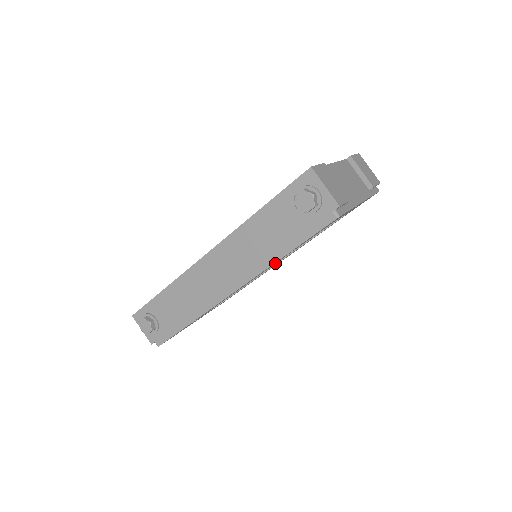
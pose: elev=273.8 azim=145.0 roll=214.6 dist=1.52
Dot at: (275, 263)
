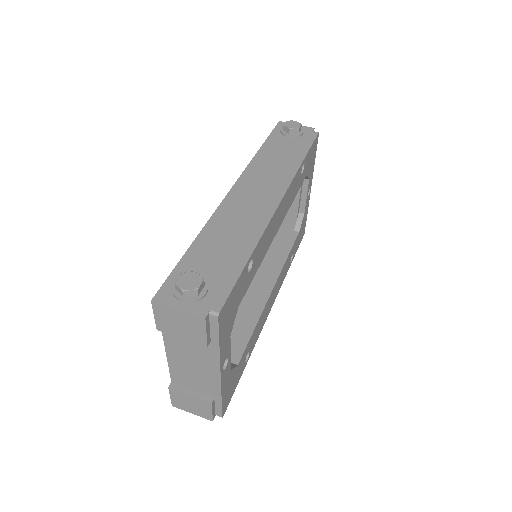
Dot at: (291, 200)
